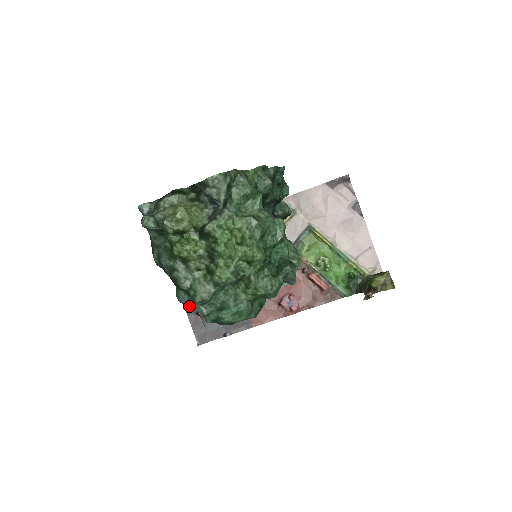
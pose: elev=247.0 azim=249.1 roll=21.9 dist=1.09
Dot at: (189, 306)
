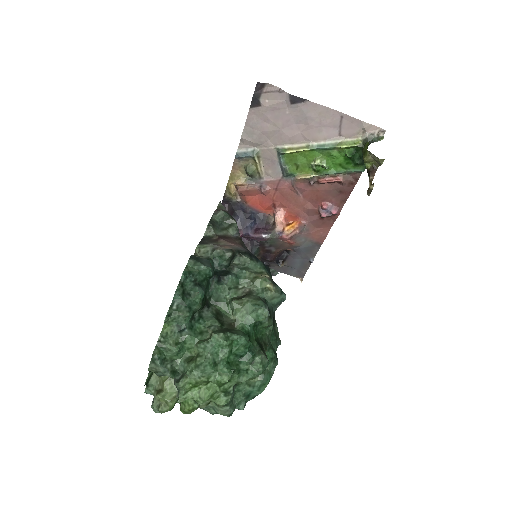
Dot at: (269, 265)
